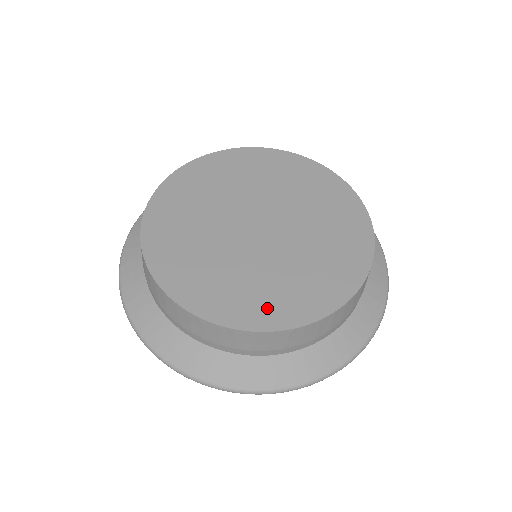
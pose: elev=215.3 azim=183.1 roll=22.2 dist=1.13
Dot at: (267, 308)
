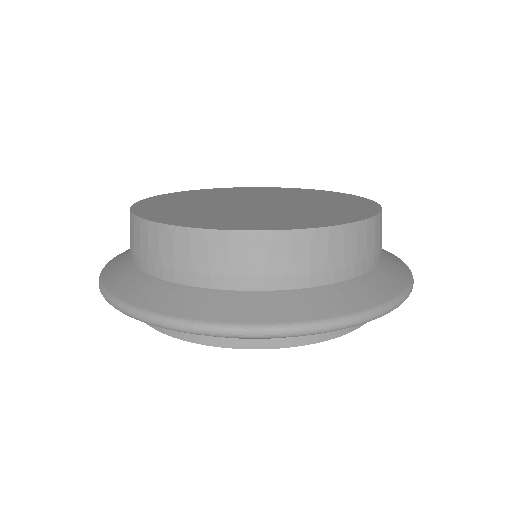
Dot at: (321, 219)
